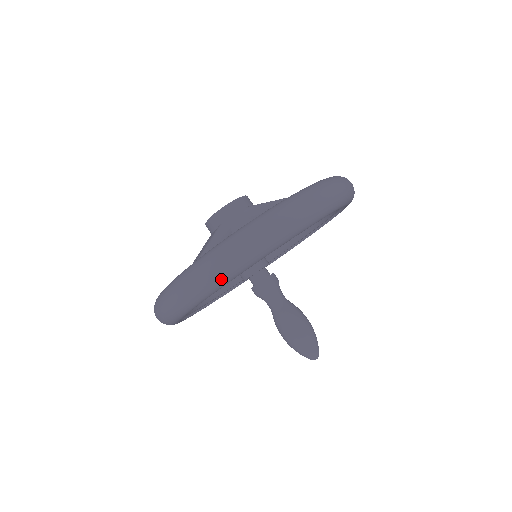
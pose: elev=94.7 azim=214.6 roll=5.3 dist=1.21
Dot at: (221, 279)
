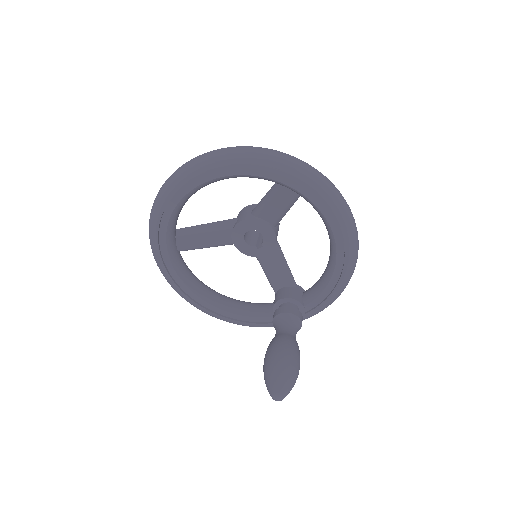
Dot at: (159, 198)
